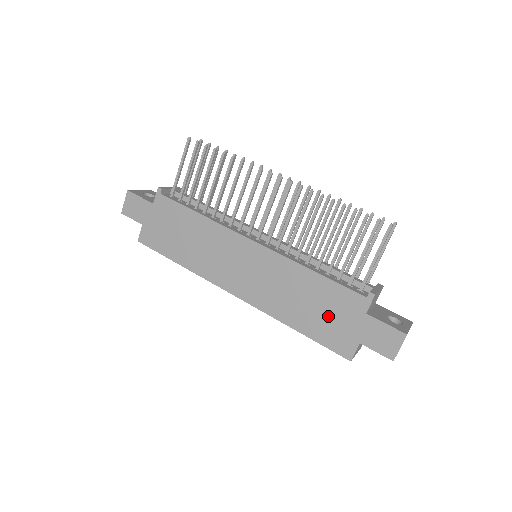
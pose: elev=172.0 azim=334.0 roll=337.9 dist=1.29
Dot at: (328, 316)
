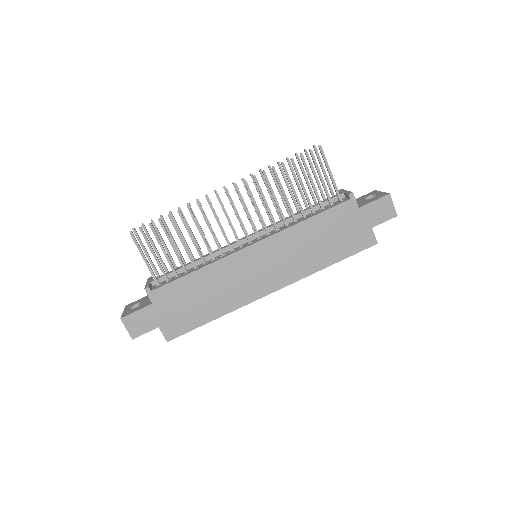
Dot at: (341, 234)
